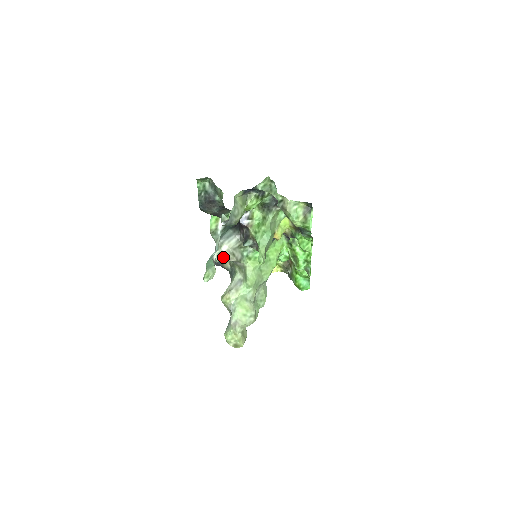
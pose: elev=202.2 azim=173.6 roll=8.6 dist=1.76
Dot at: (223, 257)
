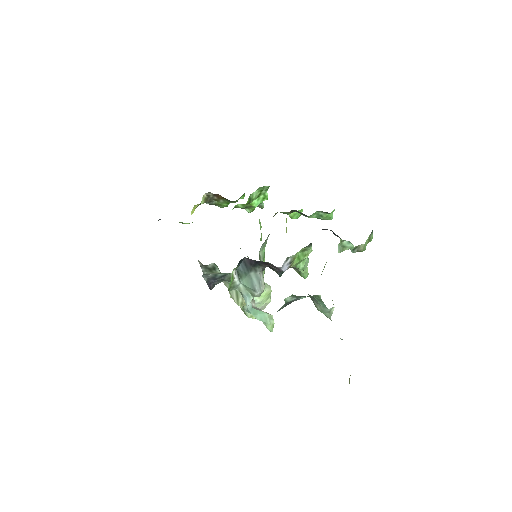
Dot at: occluded
